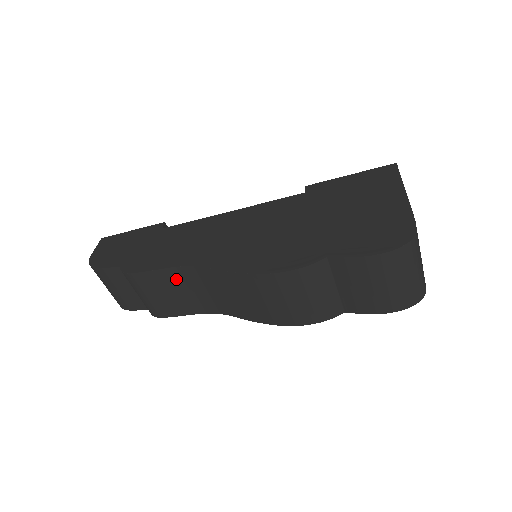
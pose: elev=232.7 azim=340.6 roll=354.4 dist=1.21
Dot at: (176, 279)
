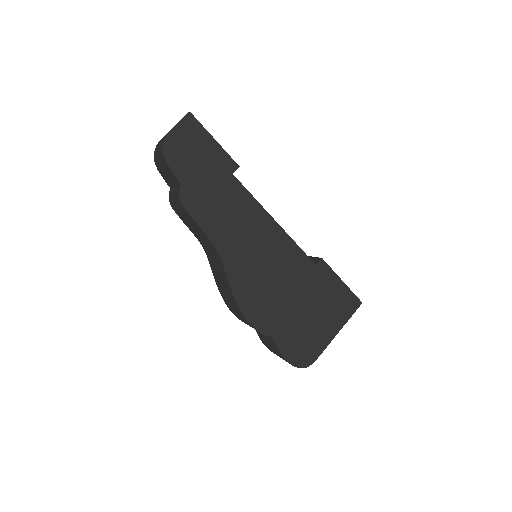
Dot at: (204, 236)
